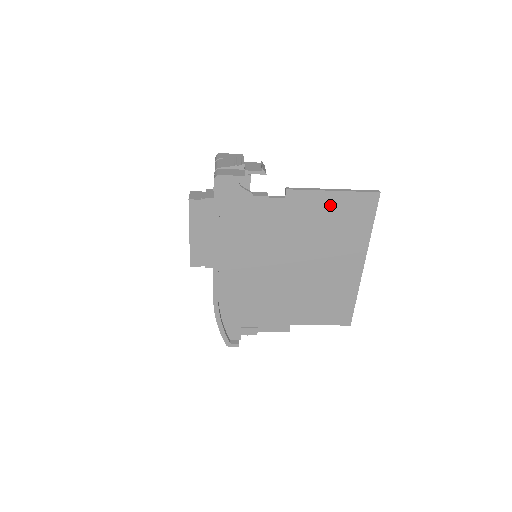
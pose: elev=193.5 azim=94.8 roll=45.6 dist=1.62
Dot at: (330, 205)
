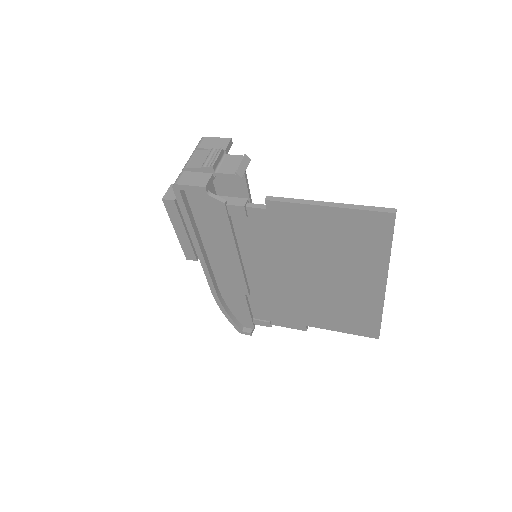
Dot at: (326, 221)
